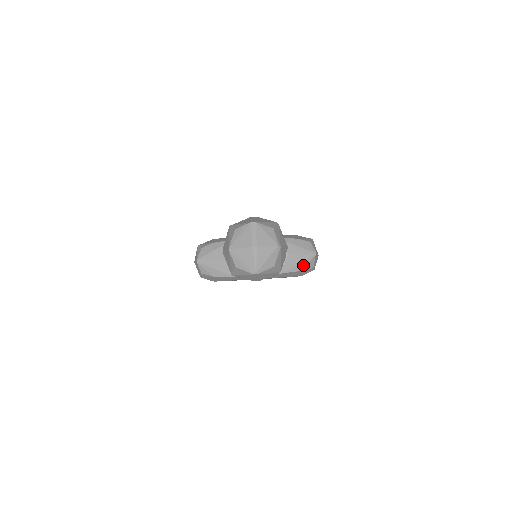
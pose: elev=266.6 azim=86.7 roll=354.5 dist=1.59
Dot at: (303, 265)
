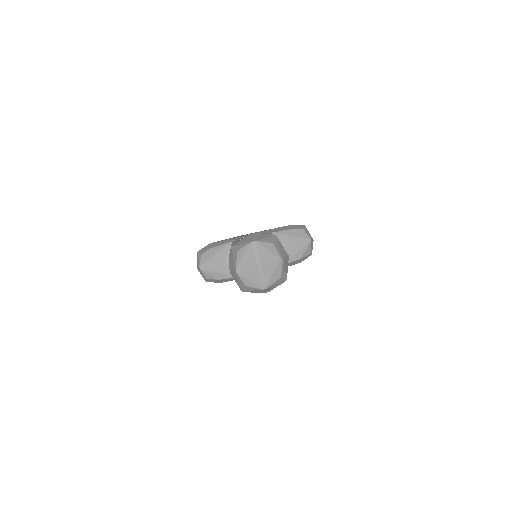
Dot at: (301, 253)
